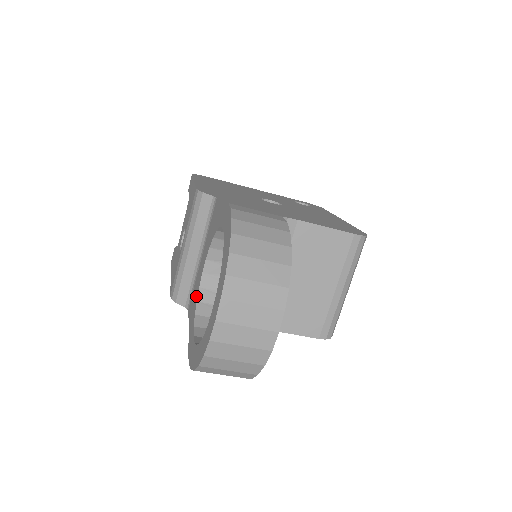
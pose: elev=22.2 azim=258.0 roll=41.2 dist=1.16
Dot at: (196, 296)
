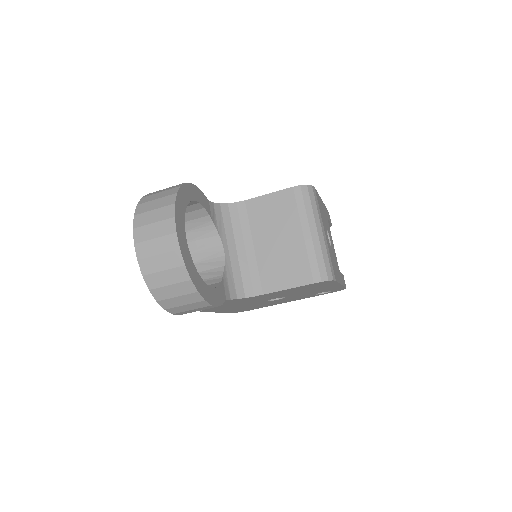
Dot at: occluded
